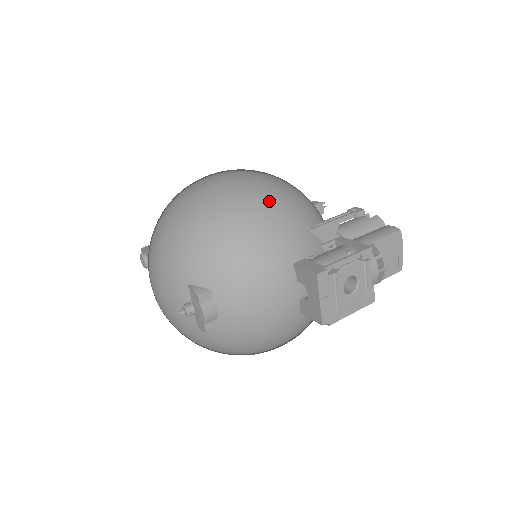
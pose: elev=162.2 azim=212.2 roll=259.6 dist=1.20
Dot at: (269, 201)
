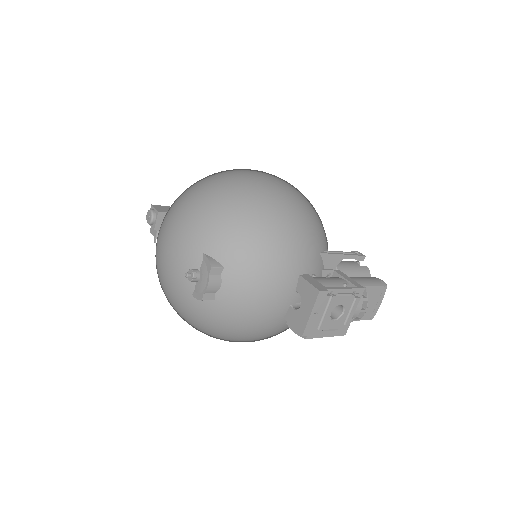
Dot at: (300, 214)
